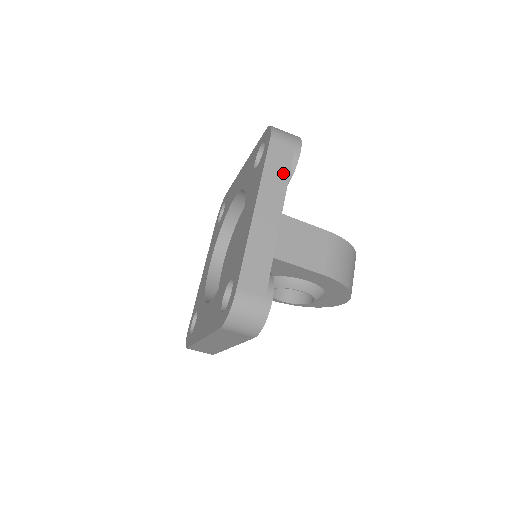
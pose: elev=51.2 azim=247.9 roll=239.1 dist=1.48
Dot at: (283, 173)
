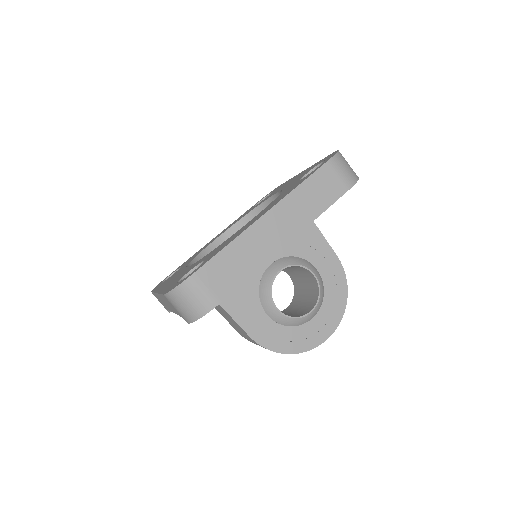
Dot at: occluded
